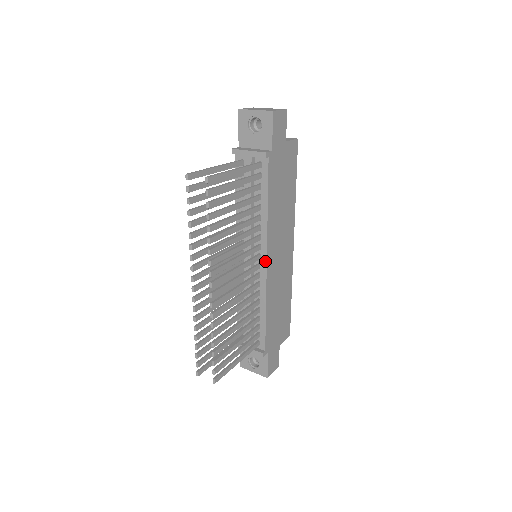
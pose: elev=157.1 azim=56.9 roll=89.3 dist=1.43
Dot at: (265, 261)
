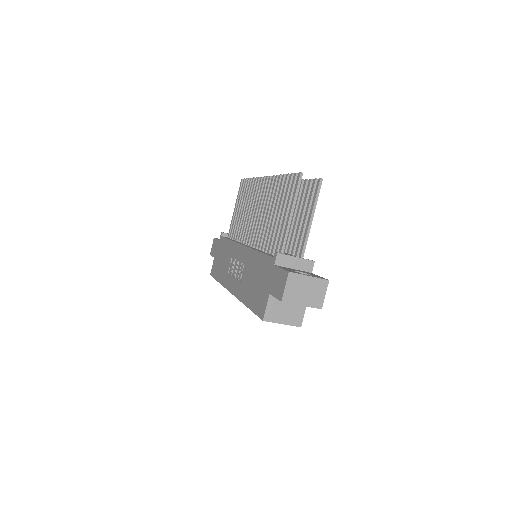
Dot at: occluded
